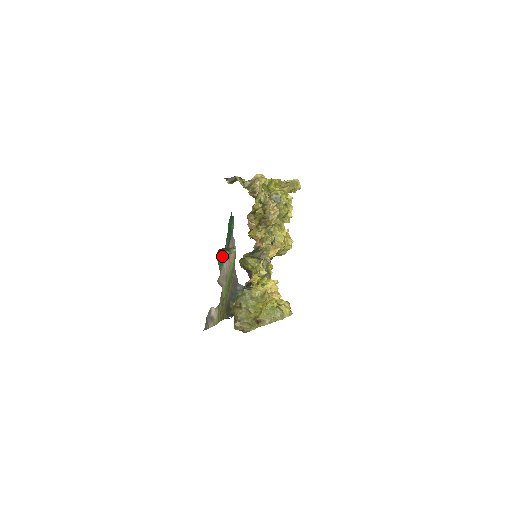
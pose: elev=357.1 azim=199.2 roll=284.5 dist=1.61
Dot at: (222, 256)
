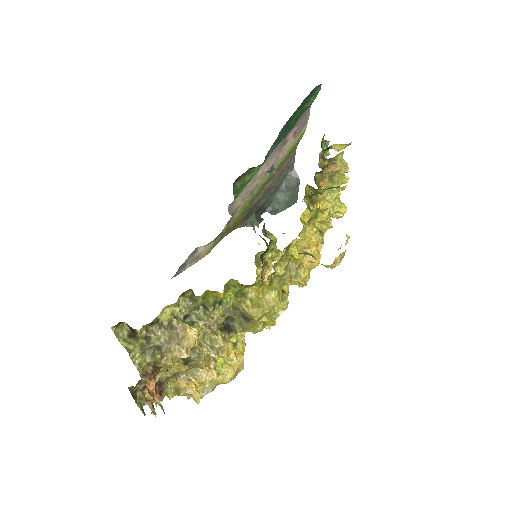
Dot at: (252, 171)
